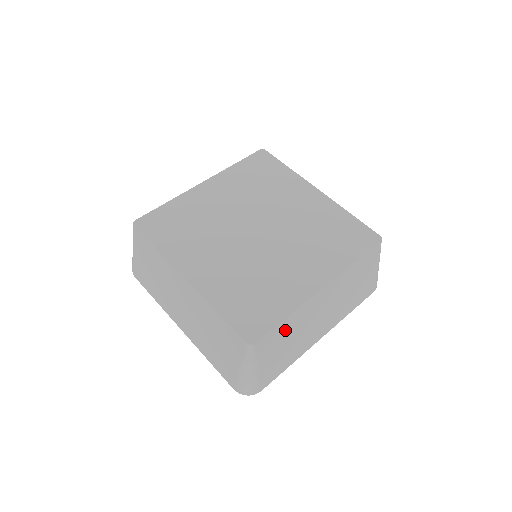
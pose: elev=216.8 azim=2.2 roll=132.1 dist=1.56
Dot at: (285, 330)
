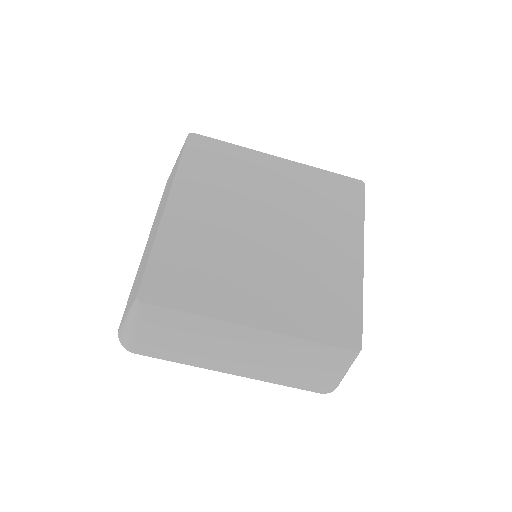
Dot at: occluded
